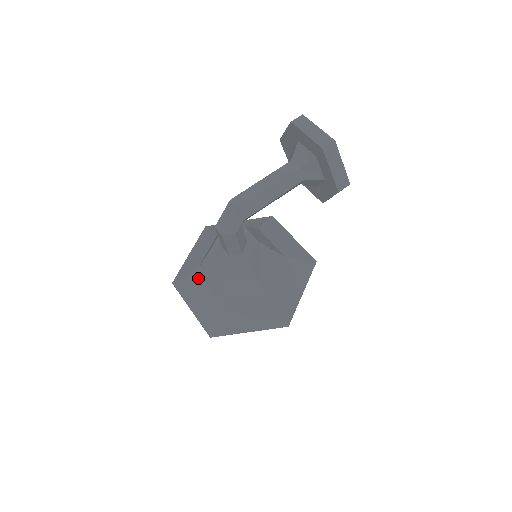
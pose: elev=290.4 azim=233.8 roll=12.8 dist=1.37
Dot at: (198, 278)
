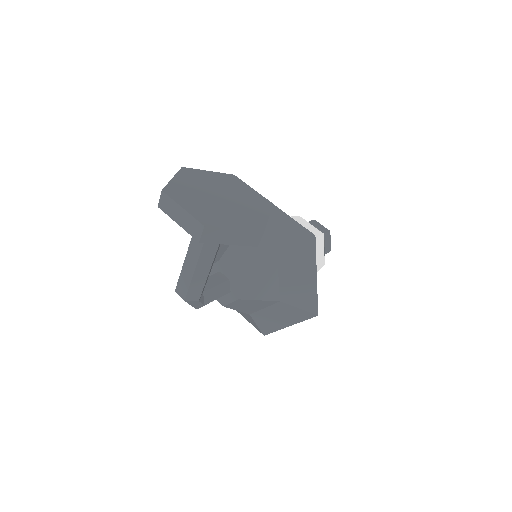
Dot at: occluded
